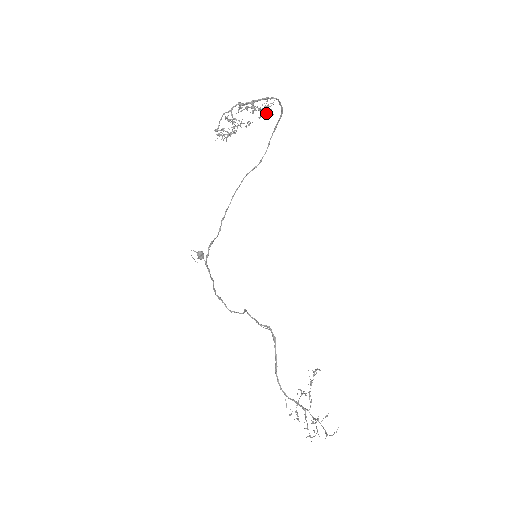
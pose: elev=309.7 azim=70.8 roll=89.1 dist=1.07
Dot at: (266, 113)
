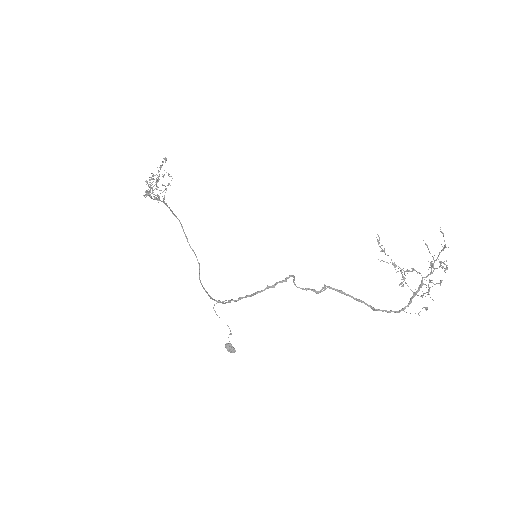
Dot at: (168, 185)
